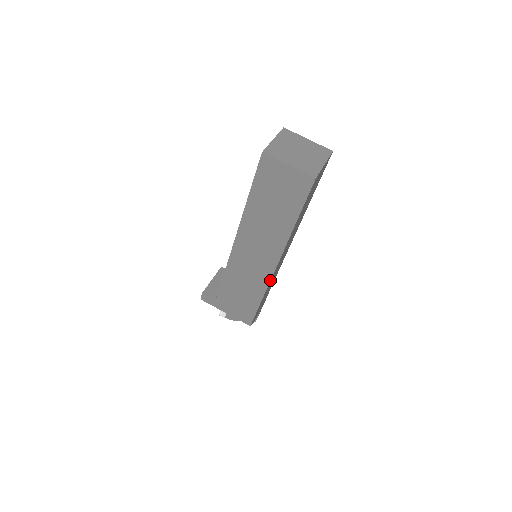
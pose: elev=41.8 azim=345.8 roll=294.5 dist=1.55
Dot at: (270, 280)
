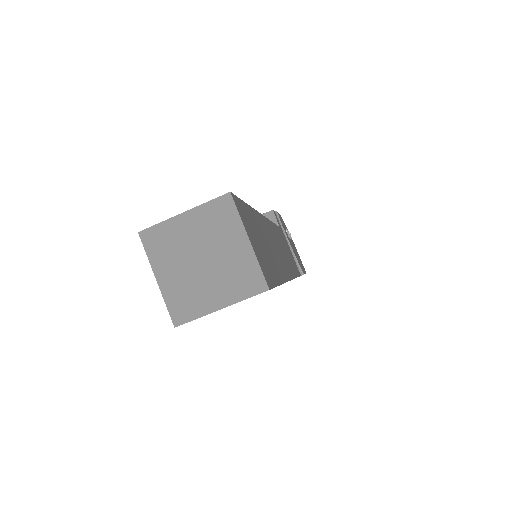
Dot at: occluded
